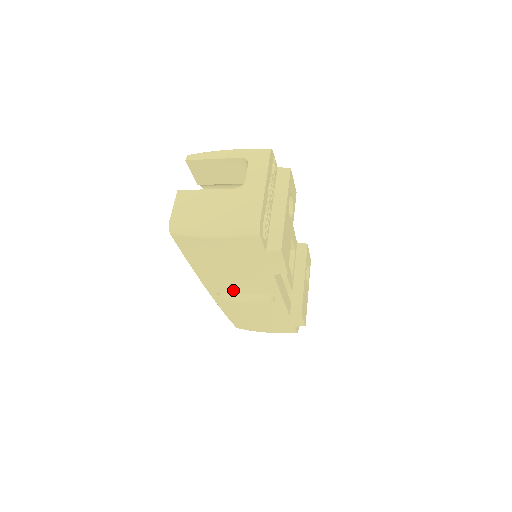
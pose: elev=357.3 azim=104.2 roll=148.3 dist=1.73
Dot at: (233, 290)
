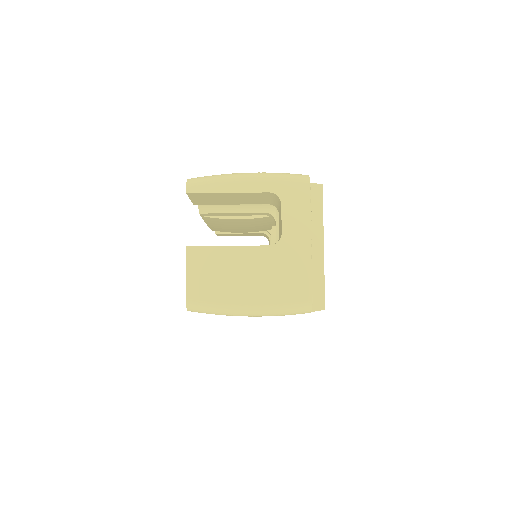
Dot at: occluded
